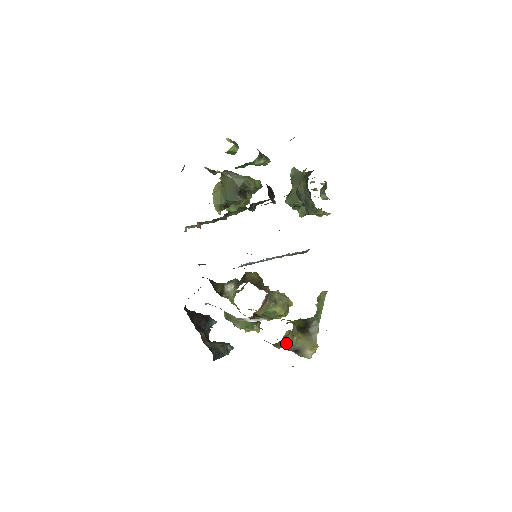
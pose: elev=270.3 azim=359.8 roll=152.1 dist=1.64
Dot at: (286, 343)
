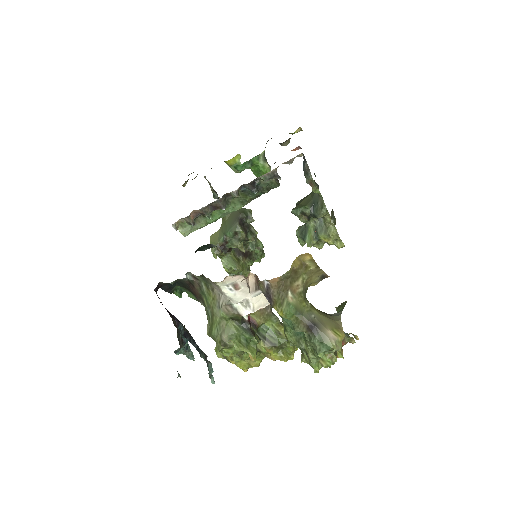
Dot at: (296, 300)
